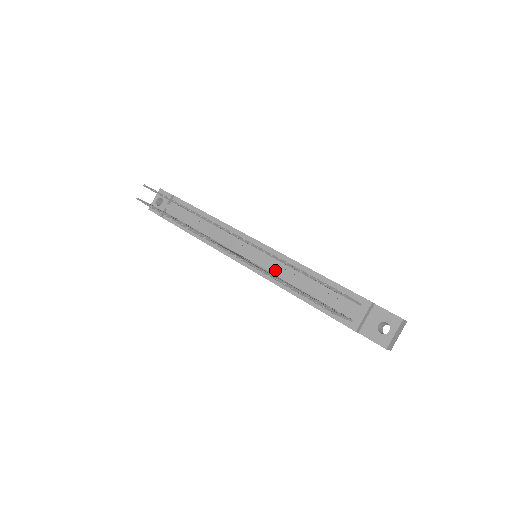
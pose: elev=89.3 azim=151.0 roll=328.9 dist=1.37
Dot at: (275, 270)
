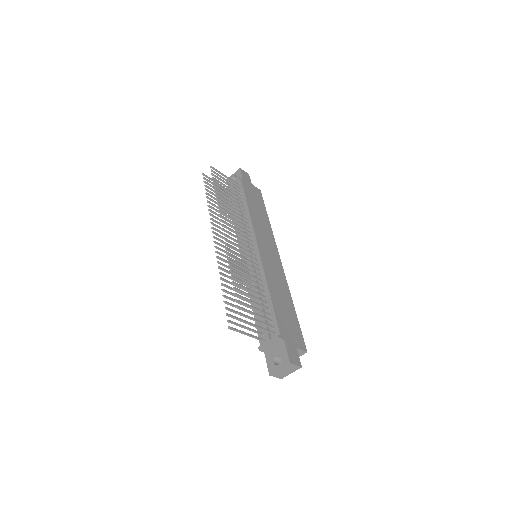
Dot at: occluded
